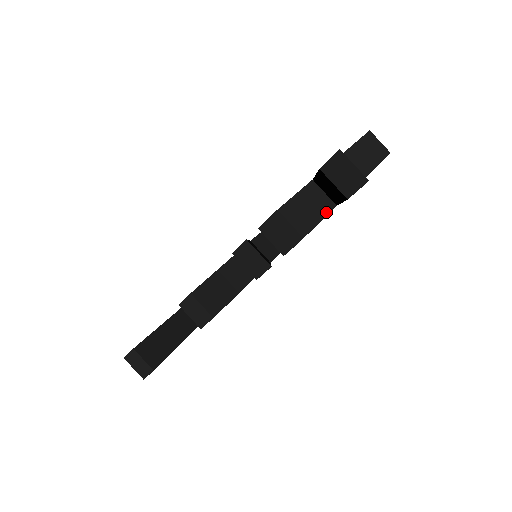
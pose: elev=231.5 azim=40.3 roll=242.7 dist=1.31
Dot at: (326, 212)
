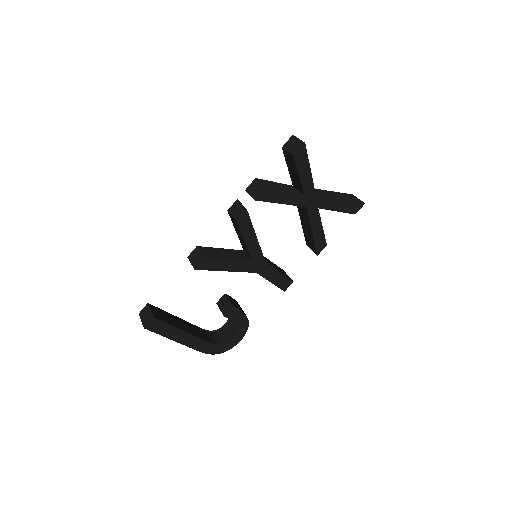
Dot at: (294, 192)
